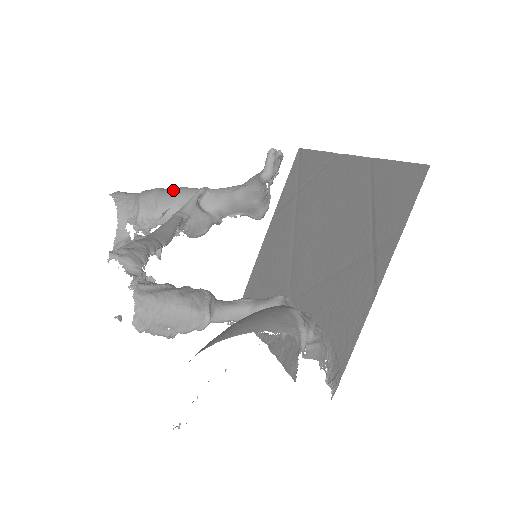
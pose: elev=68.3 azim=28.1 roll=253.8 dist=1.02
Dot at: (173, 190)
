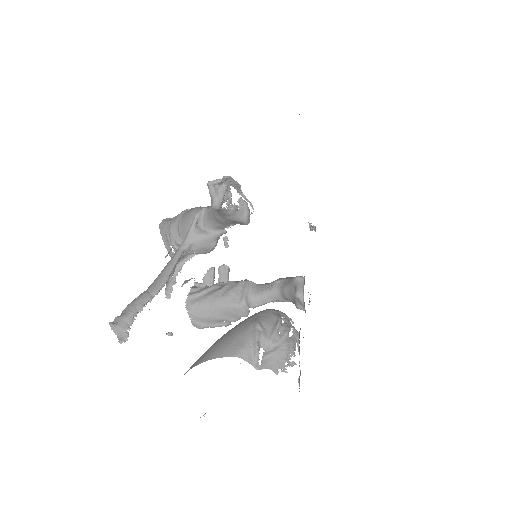
Dot at: (186, 215)
